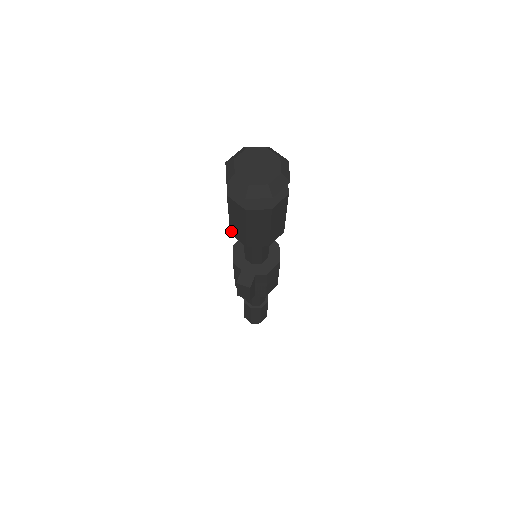
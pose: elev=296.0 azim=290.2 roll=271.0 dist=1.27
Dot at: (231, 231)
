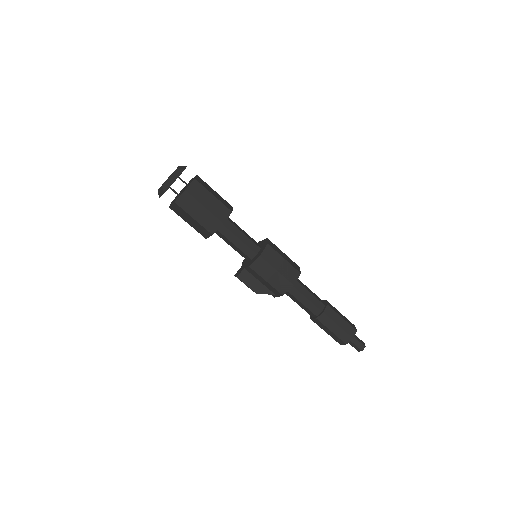
Dot at: occluded
